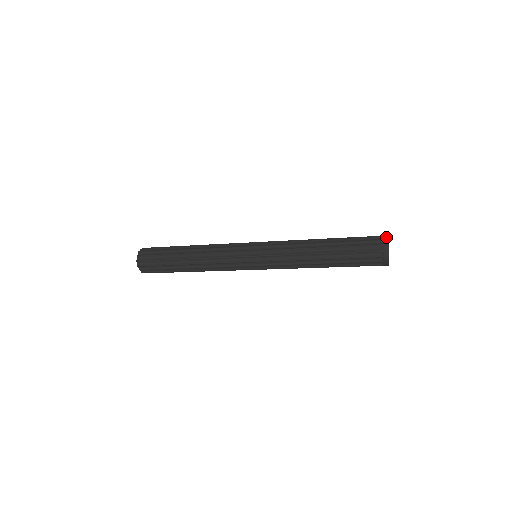
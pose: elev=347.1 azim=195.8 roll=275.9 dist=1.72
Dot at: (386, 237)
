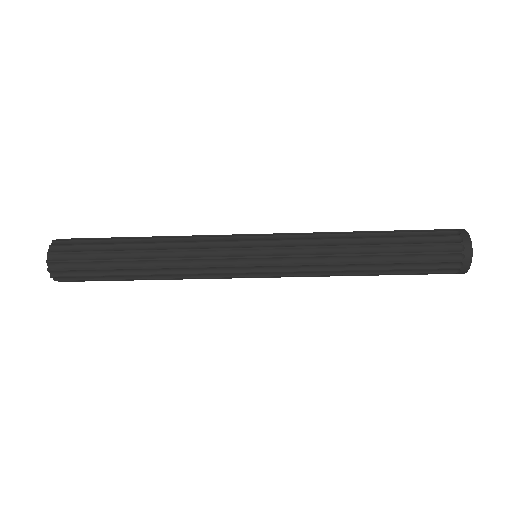
Dot at: occluded
